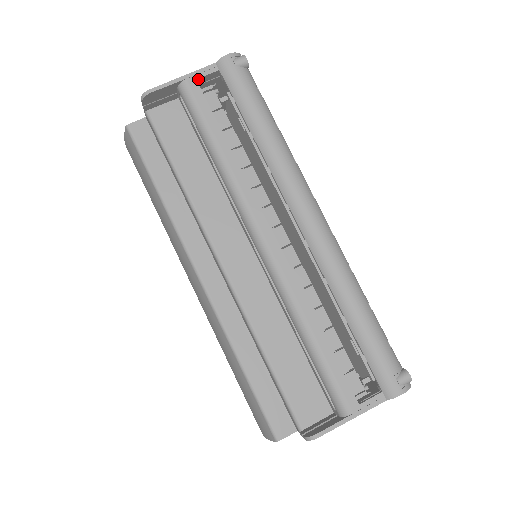
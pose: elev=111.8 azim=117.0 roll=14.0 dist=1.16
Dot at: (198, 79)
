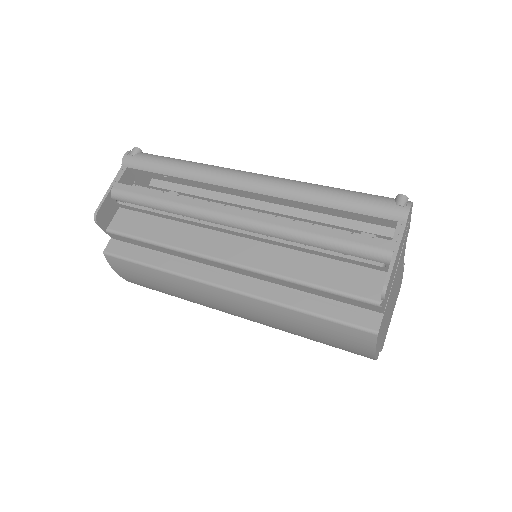
Dot at: (119, 182)
